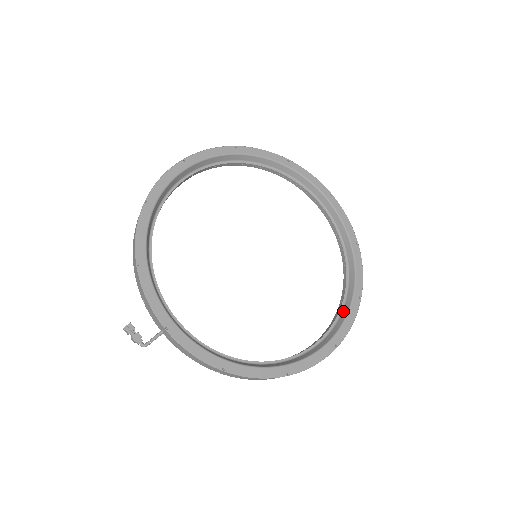
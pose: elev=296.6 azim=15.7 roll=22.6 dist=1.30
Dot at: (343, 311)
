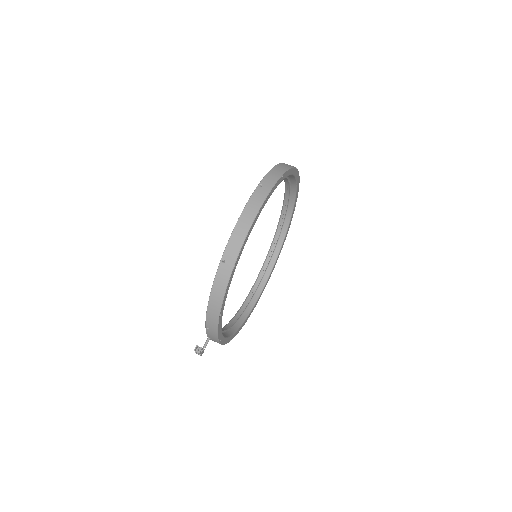
Dot at: (271, 263)
